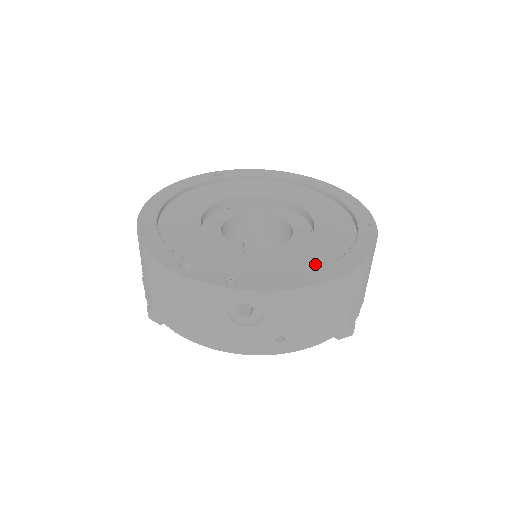
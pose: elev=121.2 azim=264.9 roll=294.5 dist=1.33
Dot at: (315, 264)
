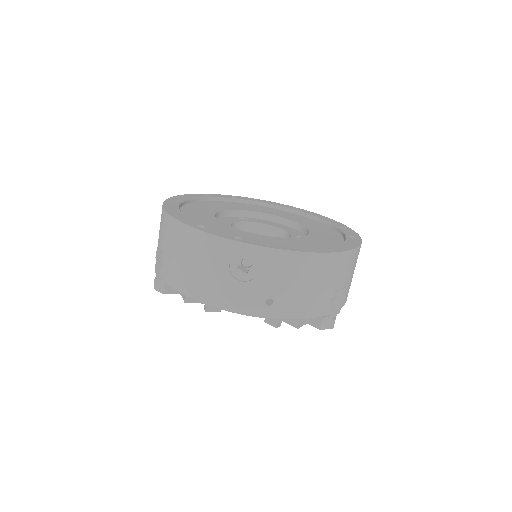
Dot at: occluded
